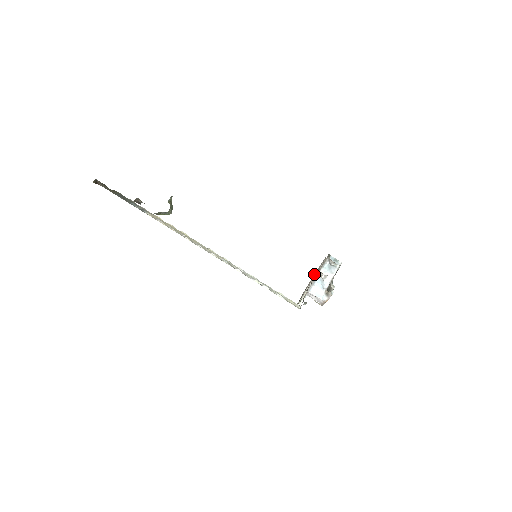
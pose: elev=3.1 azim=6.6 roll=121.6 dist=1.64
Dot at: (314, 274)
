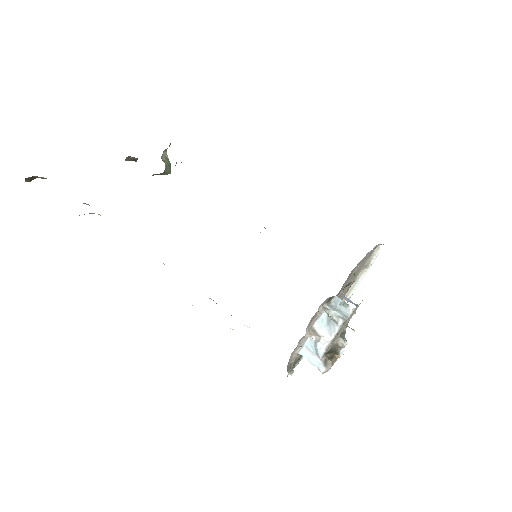
Dot at: (348, 280)
